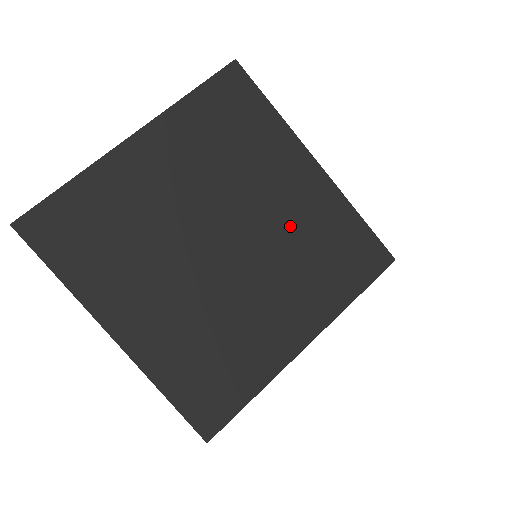
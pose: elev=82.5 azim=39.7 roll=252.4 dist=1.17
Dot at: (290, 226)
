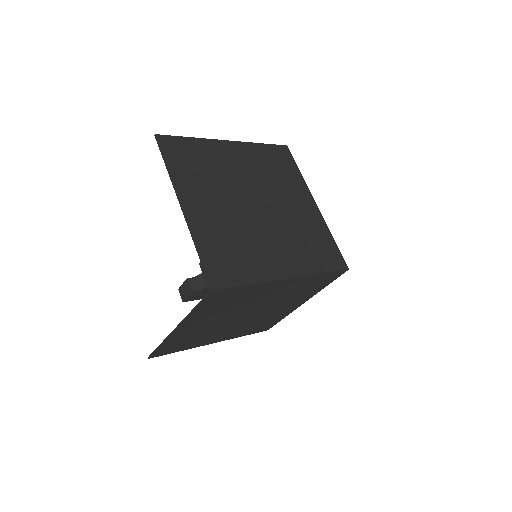
Dot at: (295, 220)
